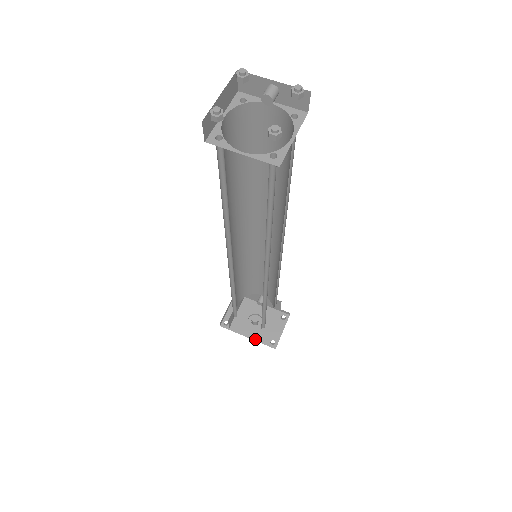
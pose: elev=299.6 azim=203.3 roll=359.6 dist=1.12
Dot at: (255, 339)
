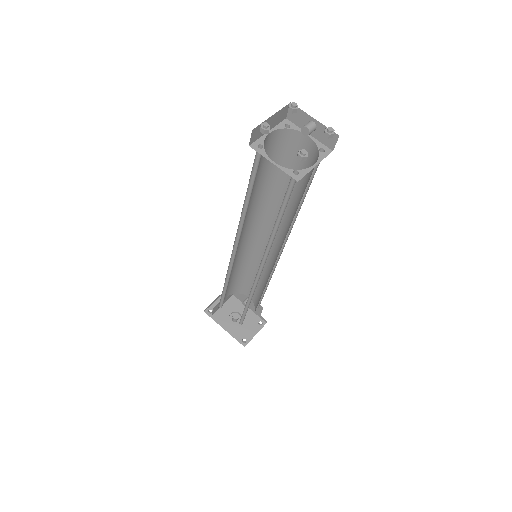
Dot at: (230, 333)
